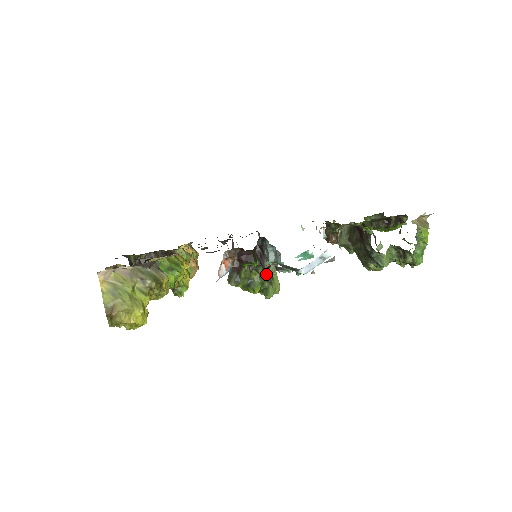
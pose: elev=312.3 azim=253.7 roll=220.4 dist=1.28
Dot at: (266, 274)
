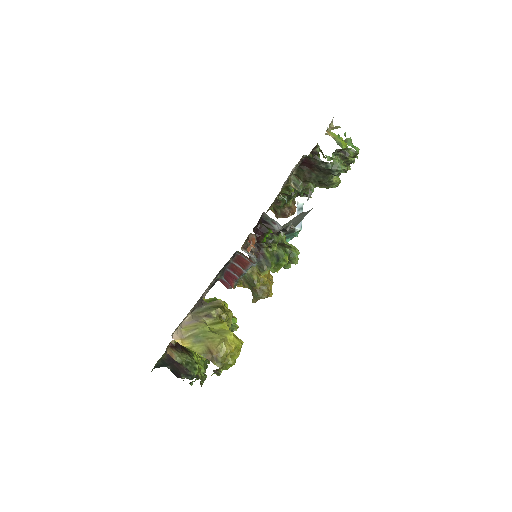
Dot at: (280, 243)
